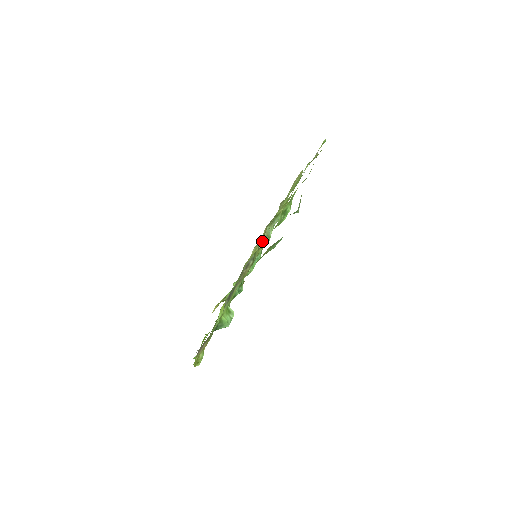
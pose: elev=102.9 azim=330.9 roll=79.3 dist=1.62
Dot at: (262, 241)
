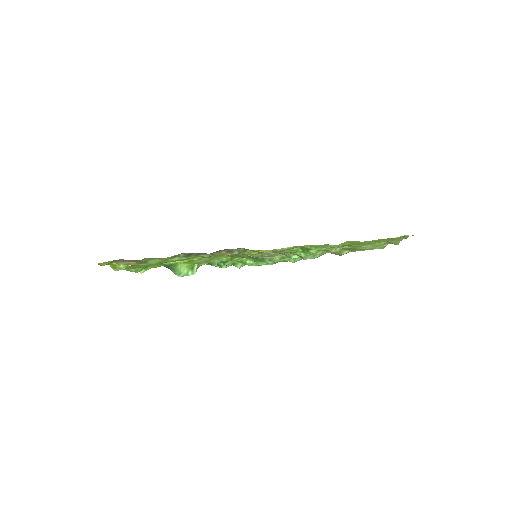
Dot at: occluded
